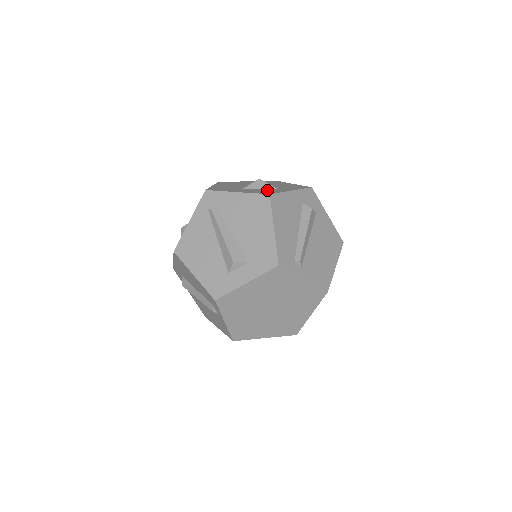
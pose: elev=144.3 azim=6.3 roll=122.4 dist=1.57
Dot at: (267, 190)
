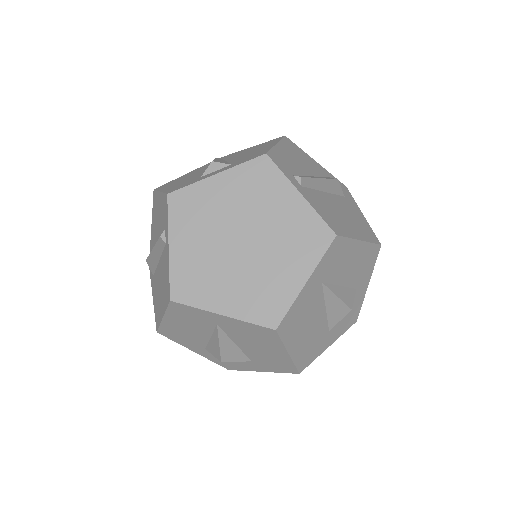
Dot at: occluded
